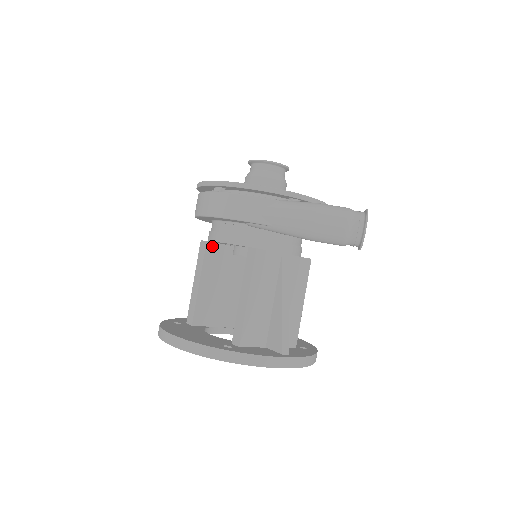
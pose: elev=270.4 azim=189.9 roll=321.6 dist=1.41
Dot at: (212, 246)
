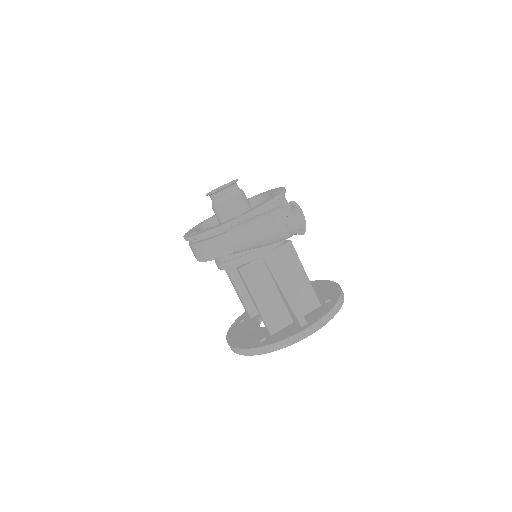
Dot at: occluded
